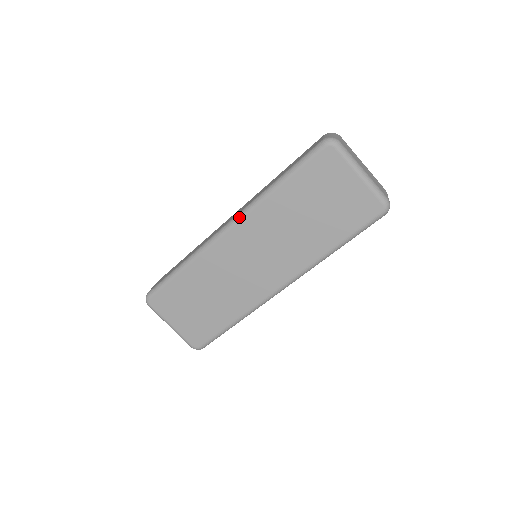
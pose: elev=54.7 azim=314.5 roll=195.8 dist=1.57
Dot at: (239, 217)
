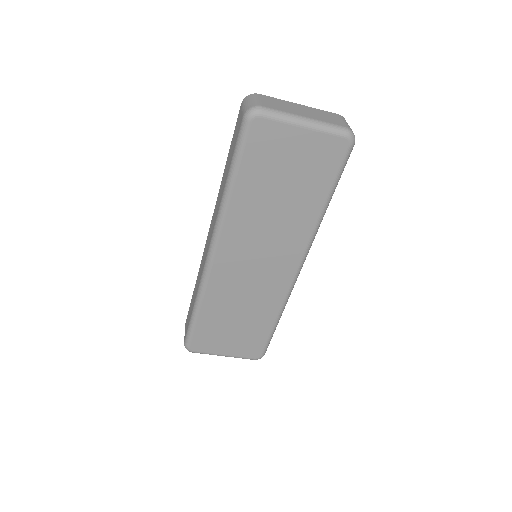
Dot at: (216, 237)
